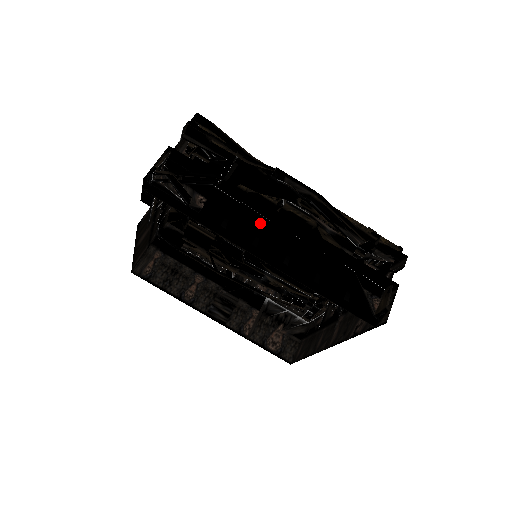
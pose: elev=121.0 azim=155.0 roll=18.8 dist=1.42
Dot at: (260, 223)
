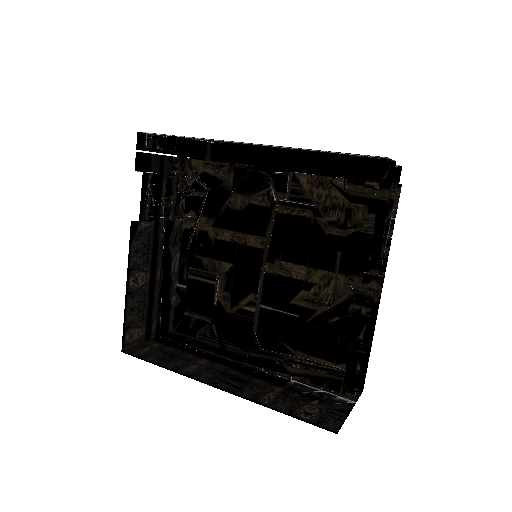
Dot at: occluded
